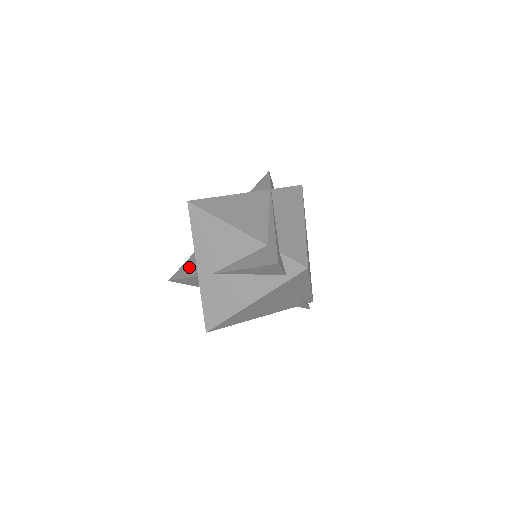
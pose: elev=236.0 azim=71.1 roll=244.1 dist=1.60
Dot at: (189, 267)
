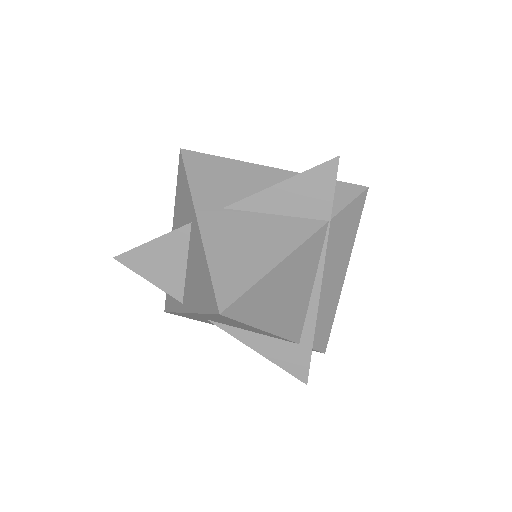
Dot at: (158, 266)
